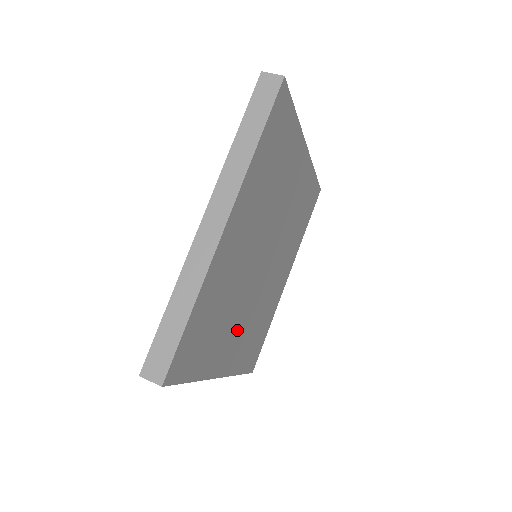
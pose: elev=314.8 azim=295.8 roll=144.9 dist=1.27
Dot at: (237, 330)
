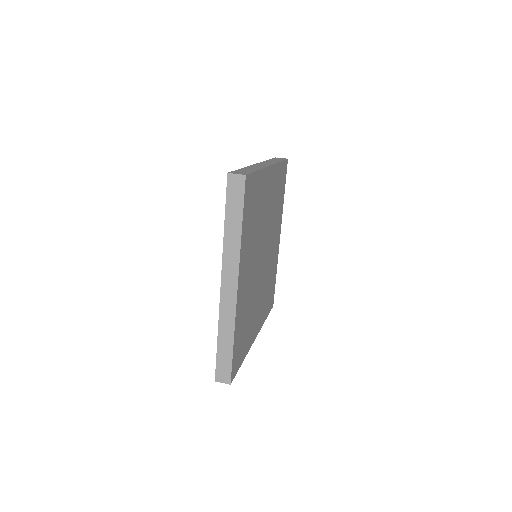
Dot at: (258, 308)
